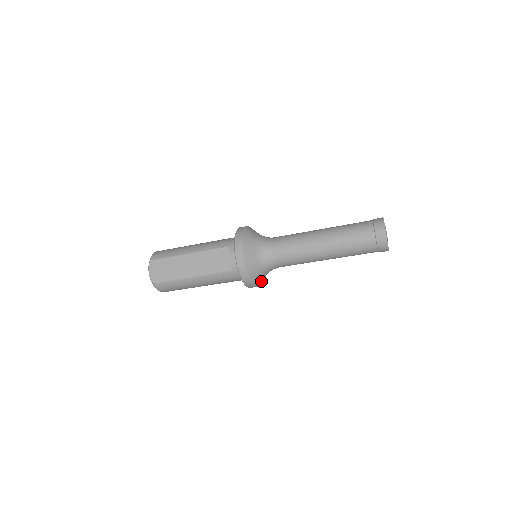
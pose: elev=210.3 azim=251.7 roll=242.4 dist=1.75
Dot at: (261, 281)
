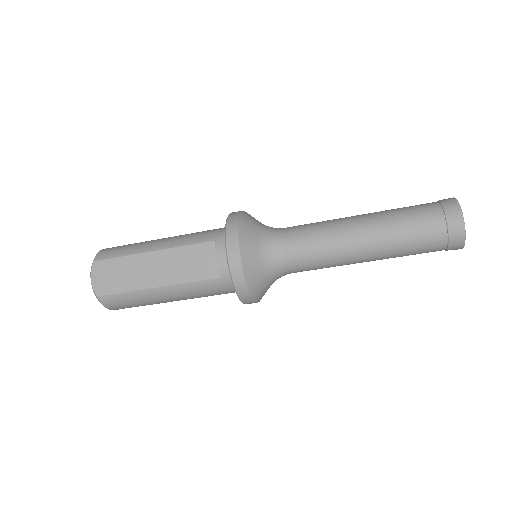
Dot at: (263, 294)
